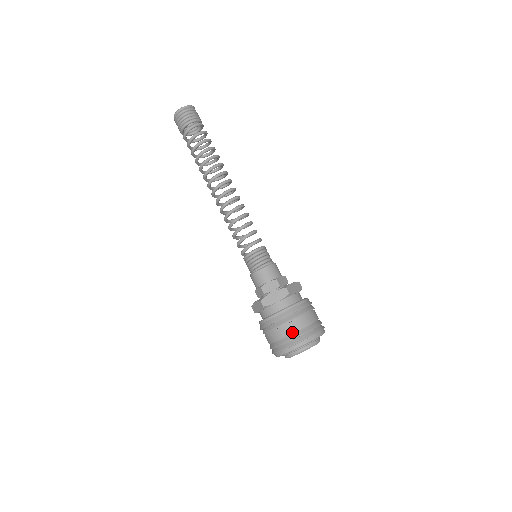
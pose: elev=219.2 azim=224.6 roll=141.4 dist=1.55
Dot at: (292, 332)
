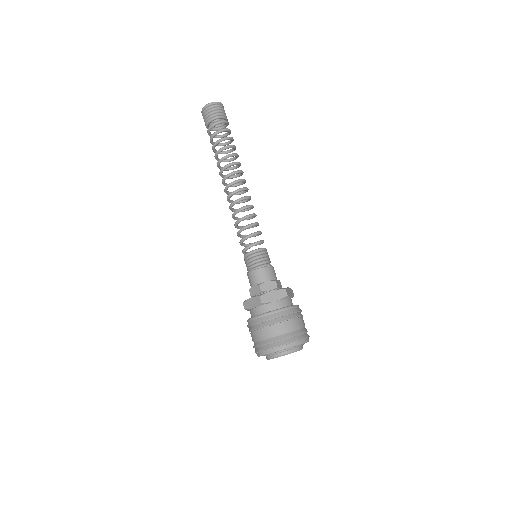
Dot at: (286, 332)
